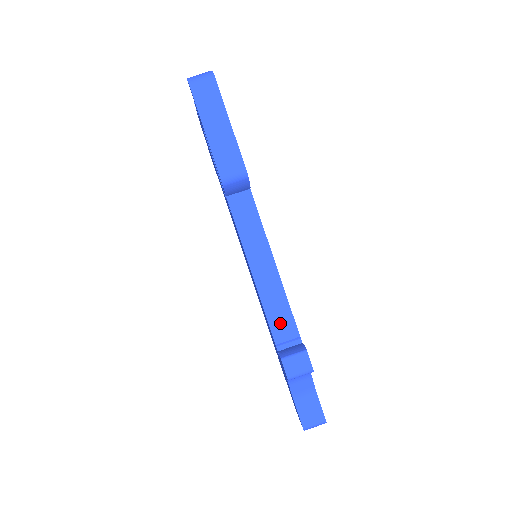
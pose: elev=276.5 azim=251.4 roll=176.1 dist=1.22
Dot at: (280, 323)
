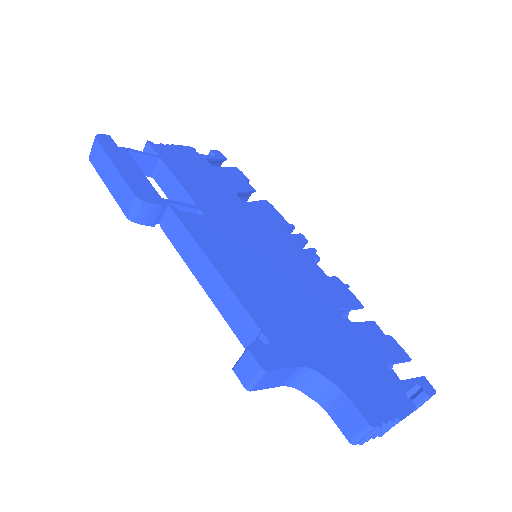
Dot at: (240, 325)
